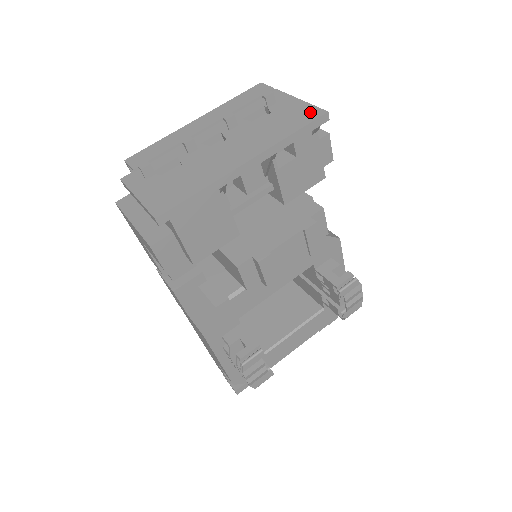
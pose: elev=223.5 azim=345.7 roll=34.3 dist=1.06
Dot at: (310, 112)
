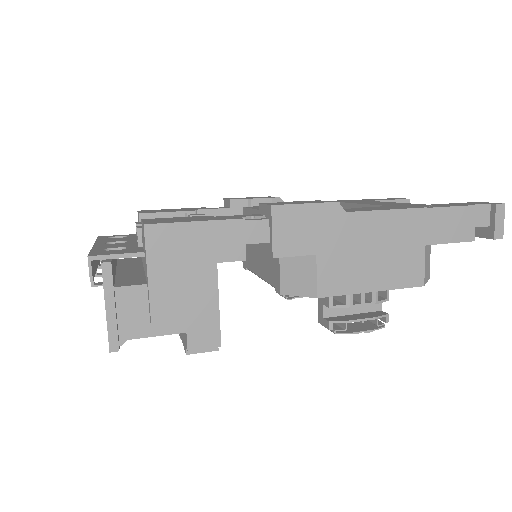
Dot at: (108, 334)
